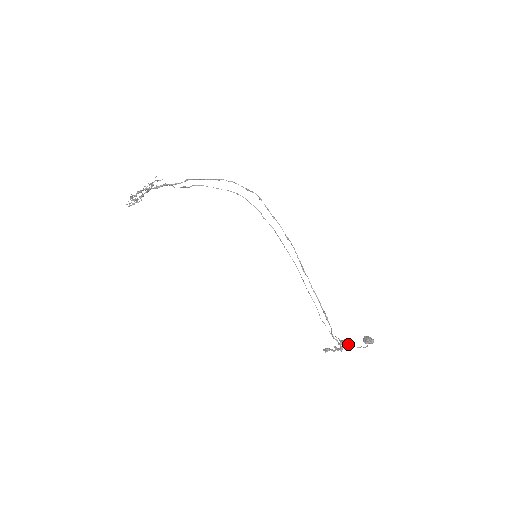
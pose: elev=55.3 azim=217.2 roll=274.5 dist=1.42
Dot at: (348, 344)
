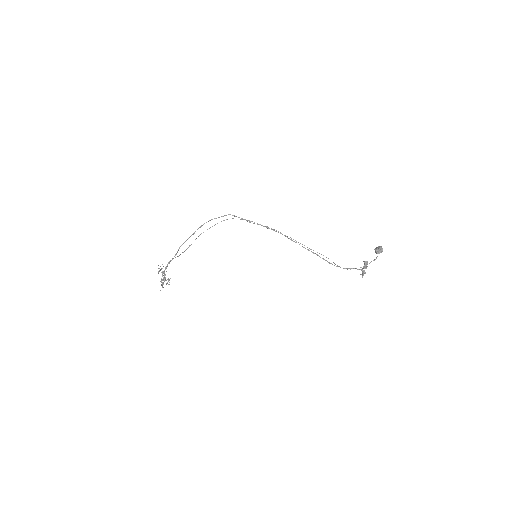
Dot at: occluded
